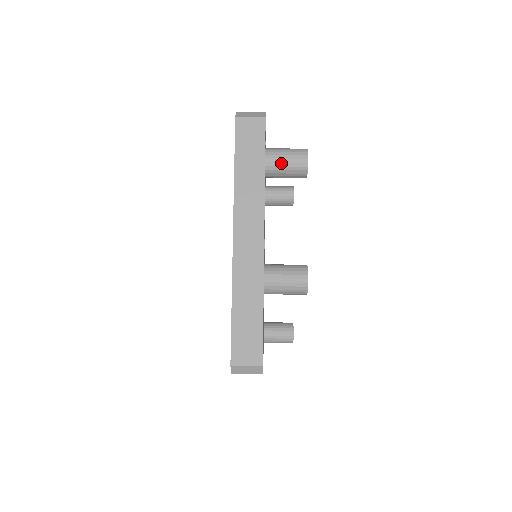
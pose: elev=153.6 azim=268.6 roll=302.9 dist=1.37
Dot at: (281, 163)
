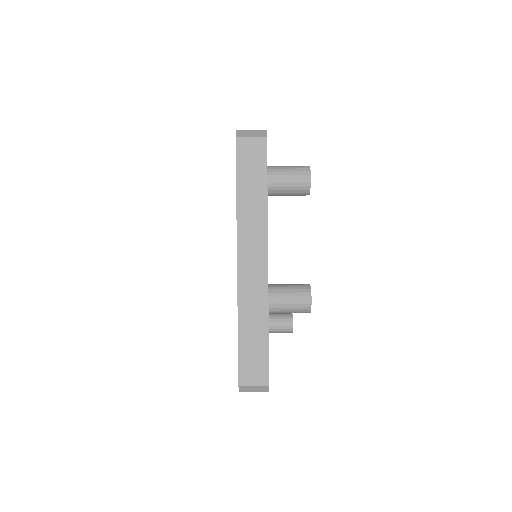
Dot at: (283, 183)
